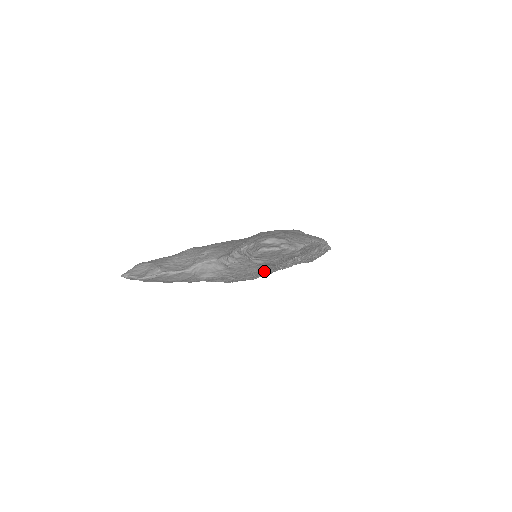
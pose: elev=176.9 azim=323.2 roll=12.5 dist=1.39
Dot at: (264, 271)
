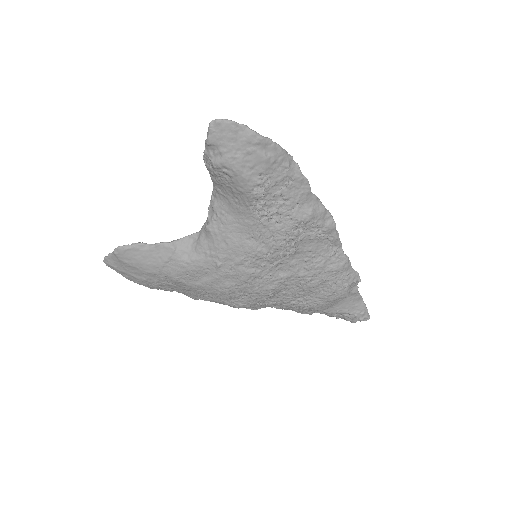
Dot at: (253, 245)
